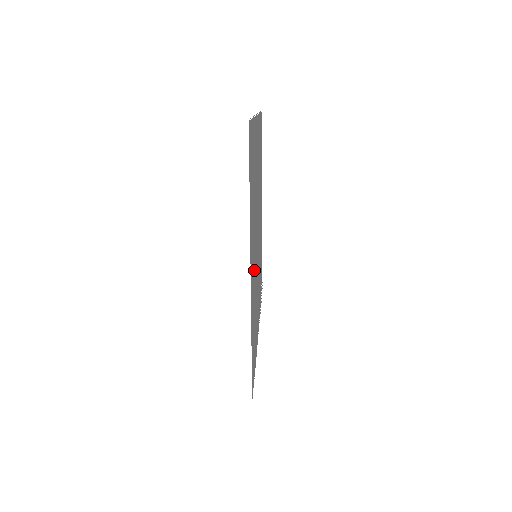
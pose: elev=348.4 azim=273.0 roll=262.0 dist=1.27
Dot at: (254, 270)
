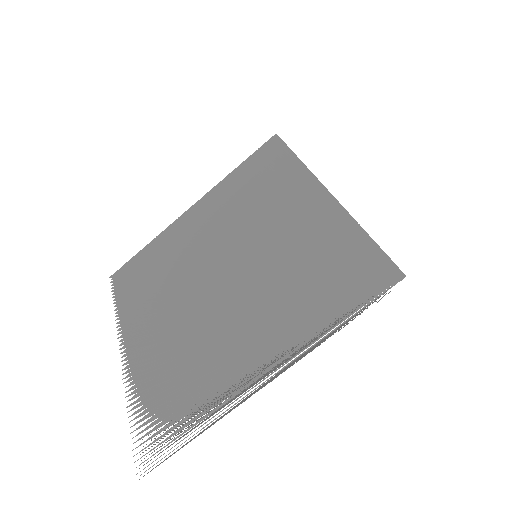
Dot at: (285, 235)
